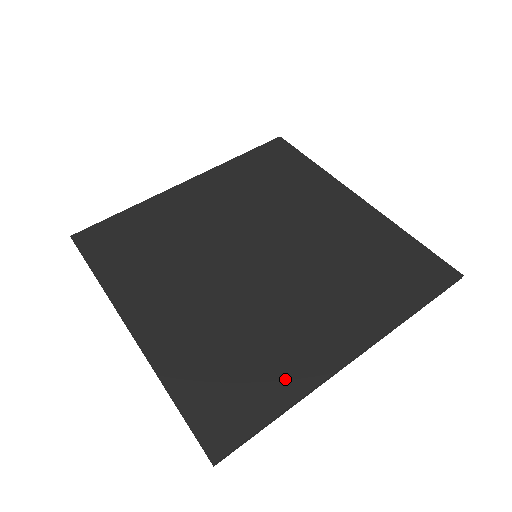
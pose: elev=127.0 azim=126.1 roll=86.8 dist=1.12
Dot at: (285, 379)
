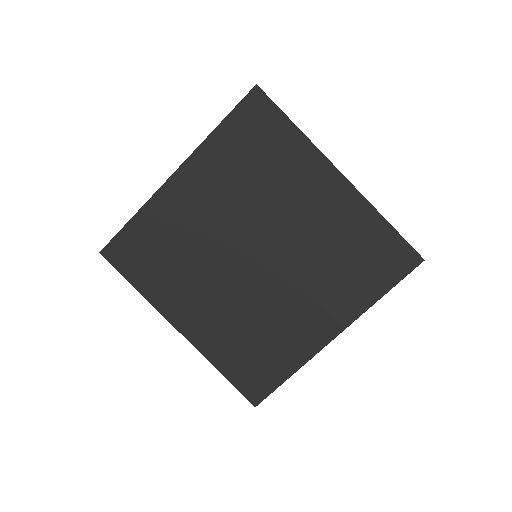
Dot at: (290, 356)
